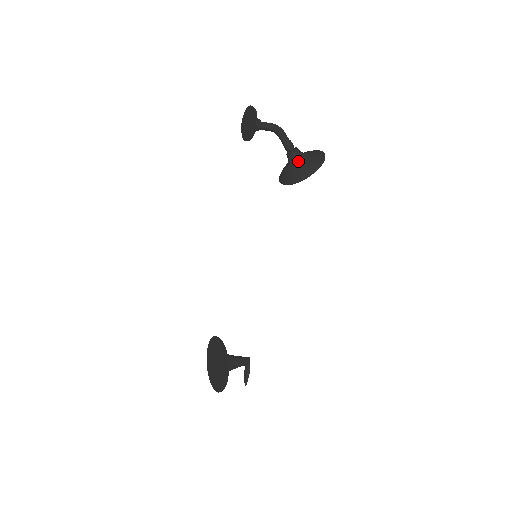
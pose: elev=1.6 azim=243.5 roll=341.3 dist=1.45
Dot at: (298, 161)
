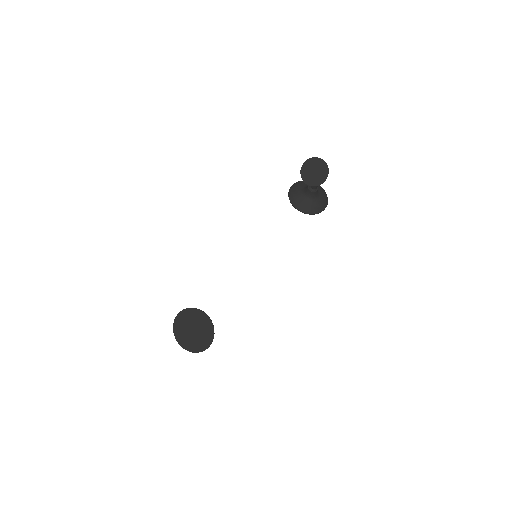
Dot at: (315, 197)
